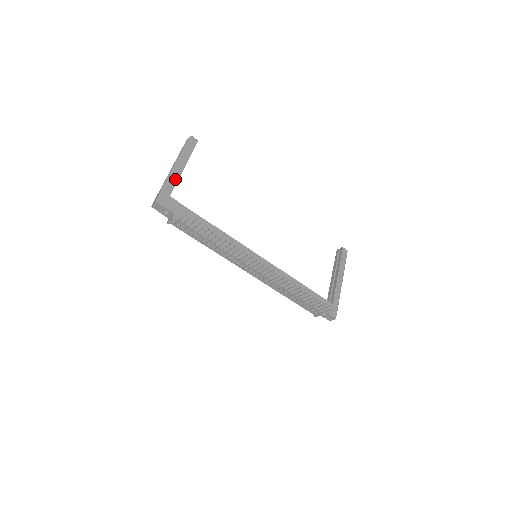
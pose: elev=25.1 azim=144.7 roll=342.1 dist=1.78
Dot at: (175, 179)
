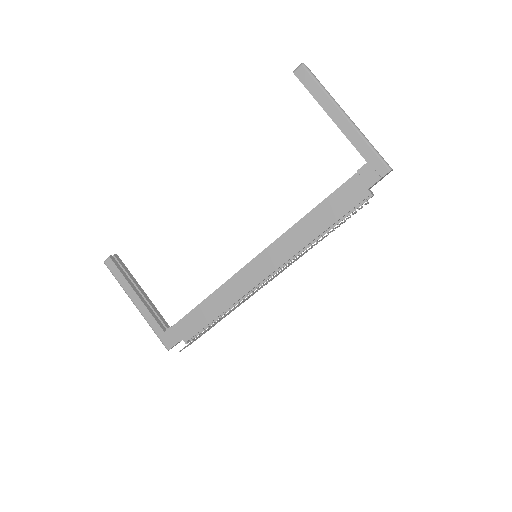
Dot at: (148, 314)
